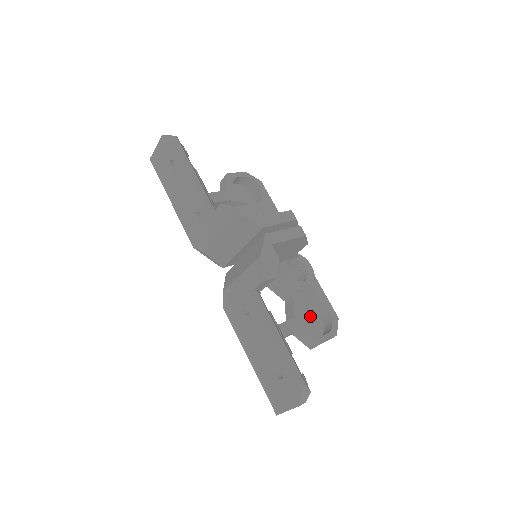
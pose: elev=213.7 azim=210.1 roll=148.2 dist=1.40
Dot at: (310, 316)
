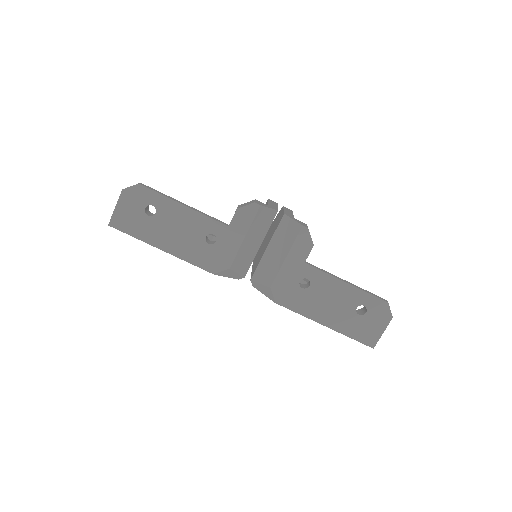
Dot at: occluded
